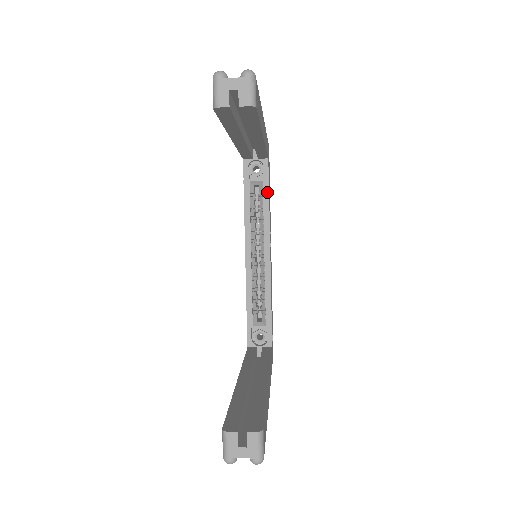
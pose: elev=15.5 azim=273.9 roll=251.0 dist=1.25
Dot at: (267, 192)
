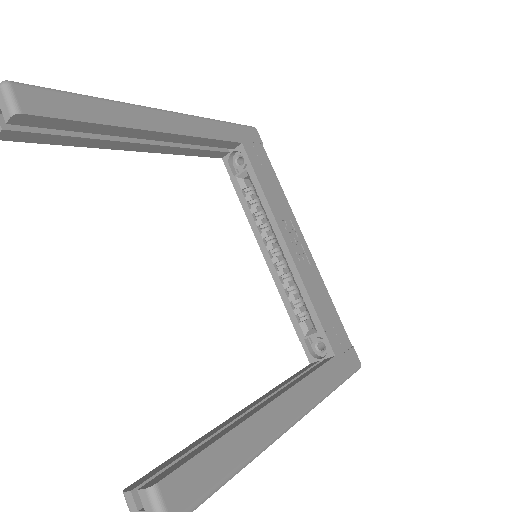
Dot at: (255, 179)
